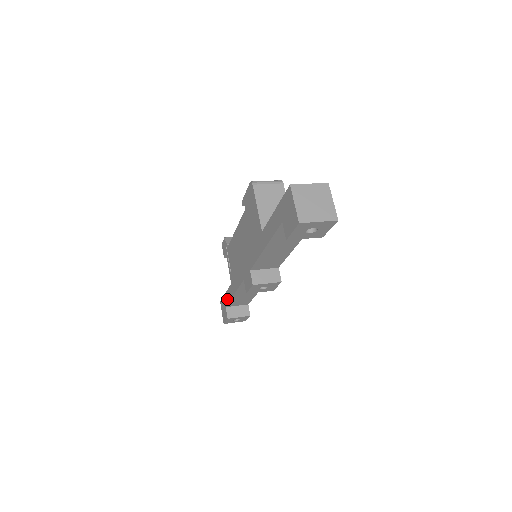
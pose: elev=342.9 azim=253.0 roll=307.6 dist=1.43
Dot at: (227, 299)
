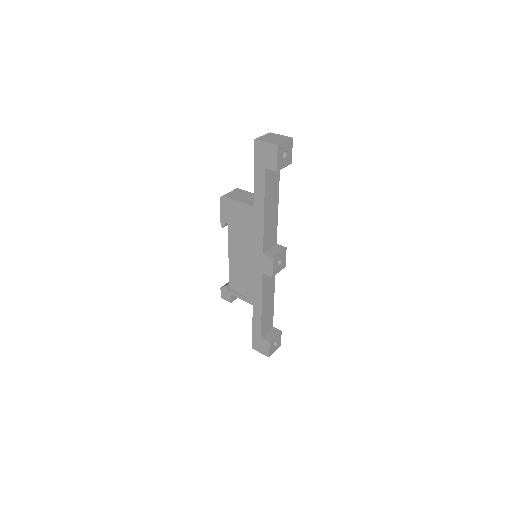
Dot at: (258, 327)
